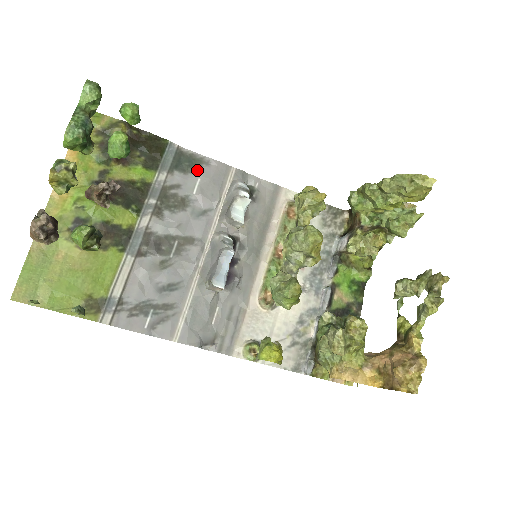
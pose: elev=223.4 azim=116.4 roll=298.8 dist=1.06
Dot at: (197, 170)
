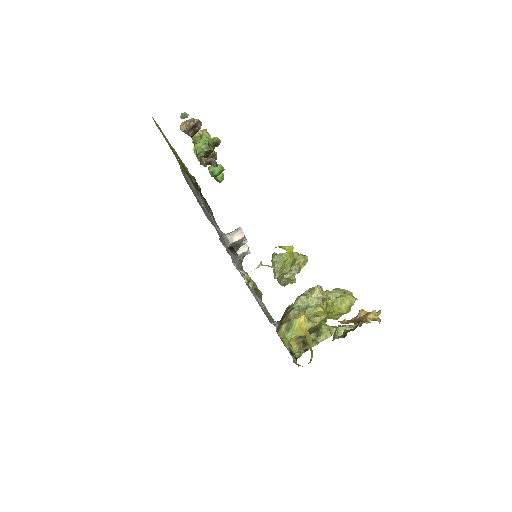
Dot at: occluded
